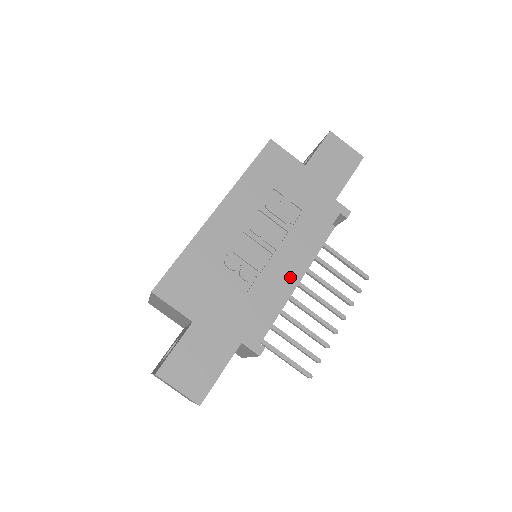
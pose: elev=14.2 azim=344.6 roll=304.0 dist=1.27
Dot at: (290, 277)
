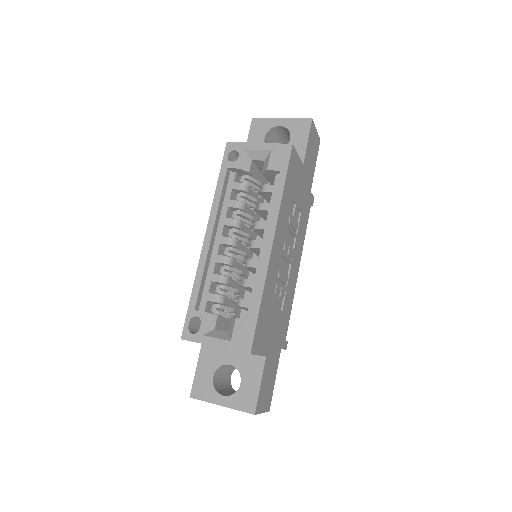
Dot at: (296, 277)
